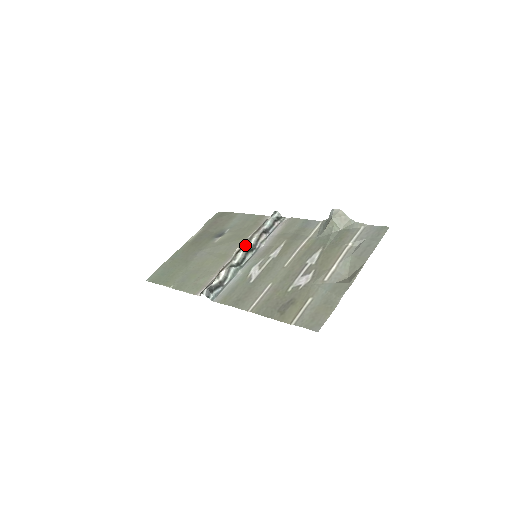
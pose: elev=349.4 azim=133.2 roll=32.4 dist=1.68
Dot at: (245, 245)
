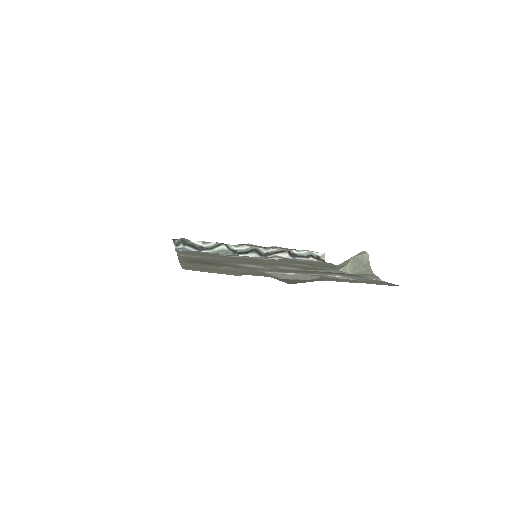
Dot at: (260, 246)
